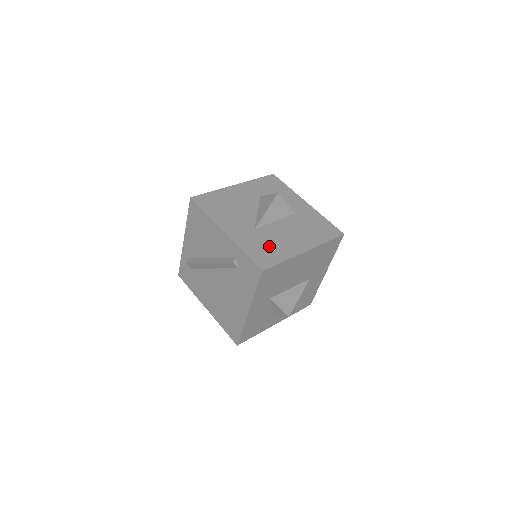
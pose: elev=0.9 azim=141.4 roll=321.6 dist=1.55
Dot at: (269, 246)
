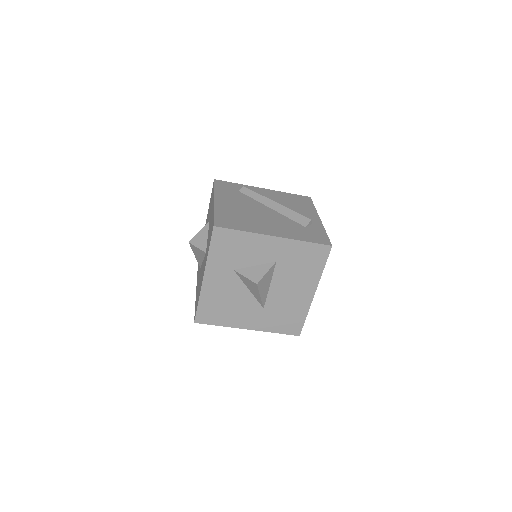
Dot at: (286, 314)
